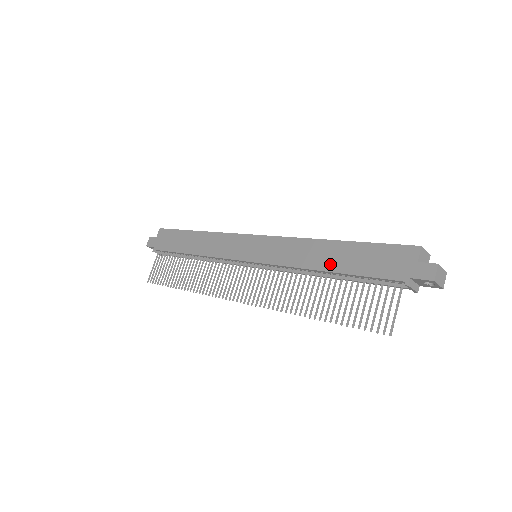
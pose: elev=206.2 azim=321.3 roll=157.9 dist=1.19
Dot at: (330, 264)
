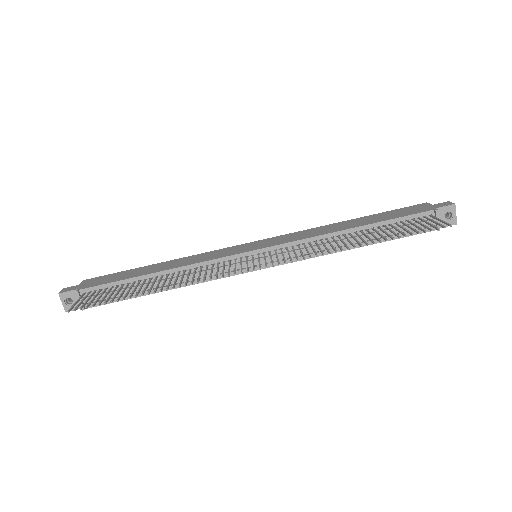
Dot at: (356, 224)
